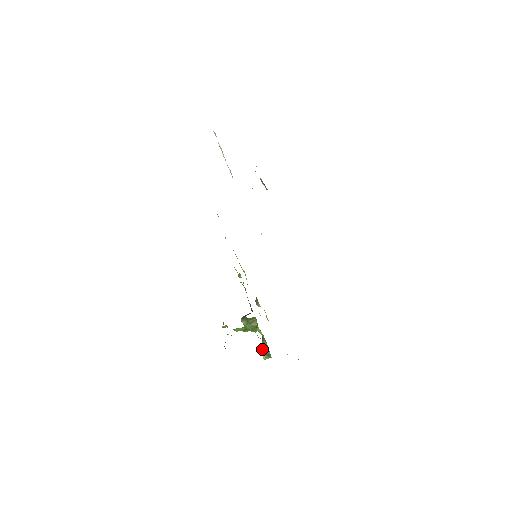
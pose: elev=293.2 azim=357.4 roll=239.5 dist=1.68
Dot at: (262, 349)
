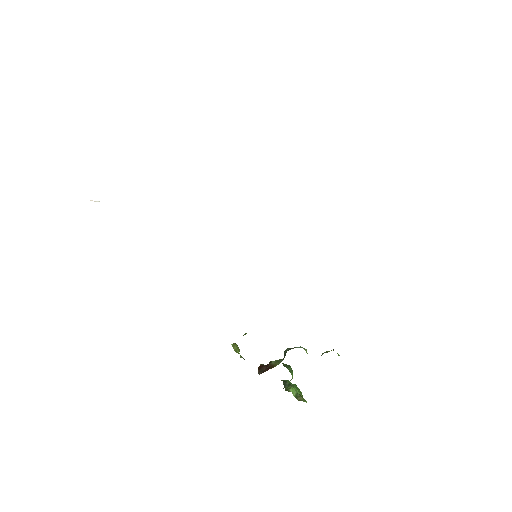
Dot at: occluded
